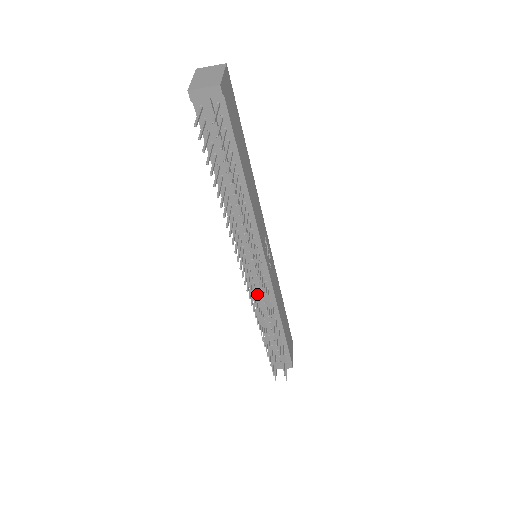
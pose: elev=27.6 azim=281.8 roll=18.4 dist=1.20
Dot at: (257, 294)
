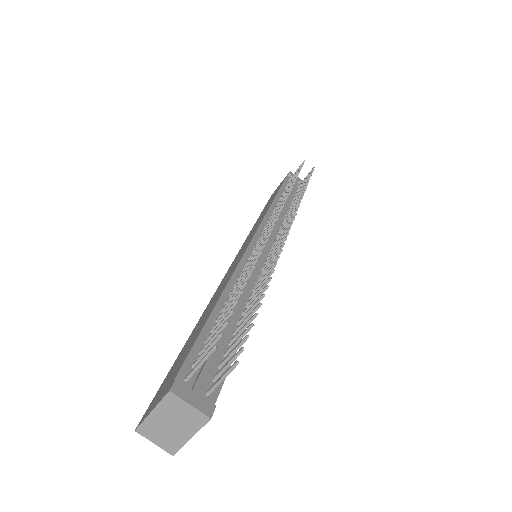
Dot at: occluded
